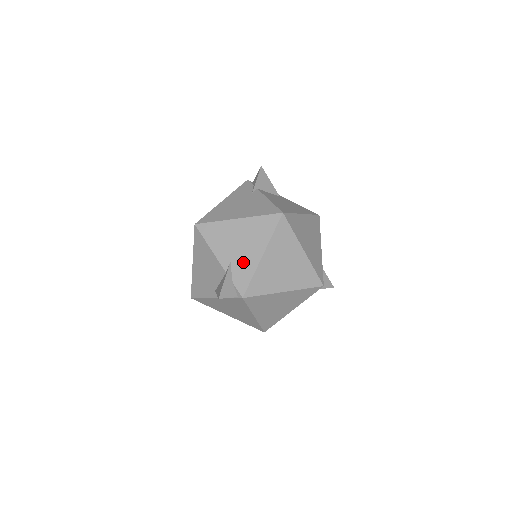
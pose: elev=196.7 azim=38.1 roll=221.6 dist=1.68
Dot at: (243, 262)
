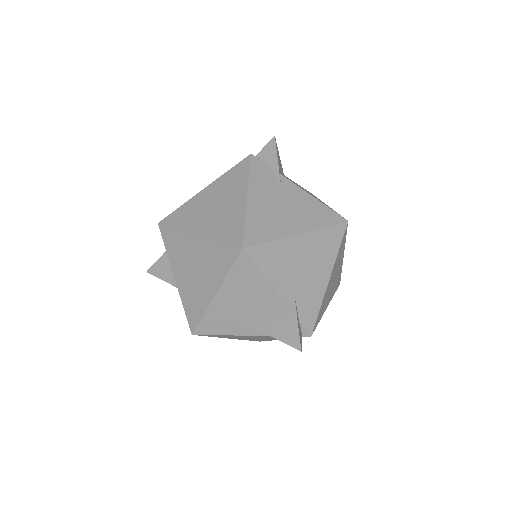
Dot at: (309, 292)
